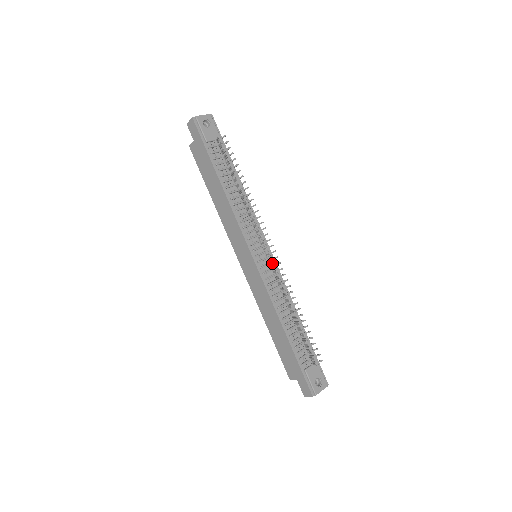
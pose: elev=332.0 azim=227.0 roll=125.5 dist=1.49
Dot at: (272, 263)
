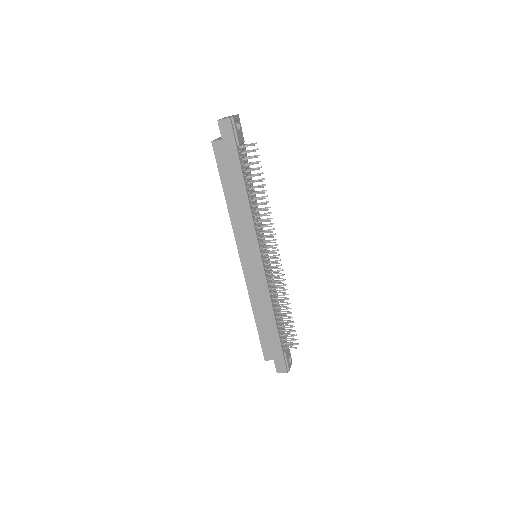
Dot at: occluded
